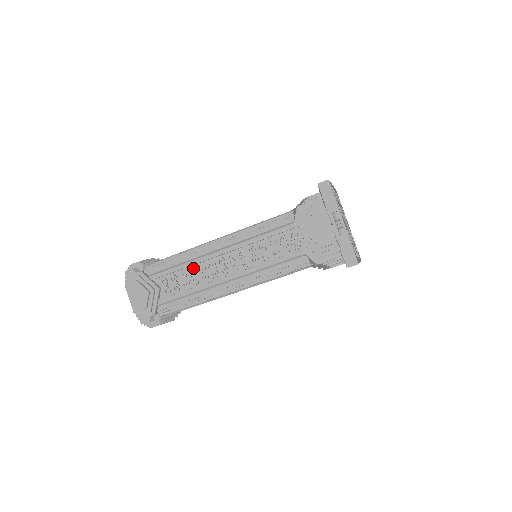
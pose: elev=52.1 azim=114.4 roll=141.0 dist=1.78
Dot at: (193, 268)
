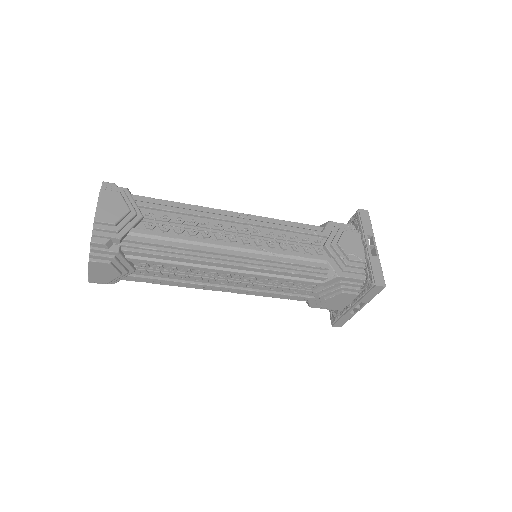
Dot at: (190, 270)
